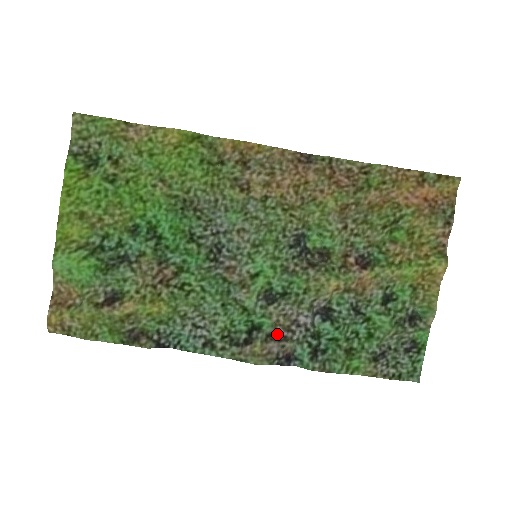
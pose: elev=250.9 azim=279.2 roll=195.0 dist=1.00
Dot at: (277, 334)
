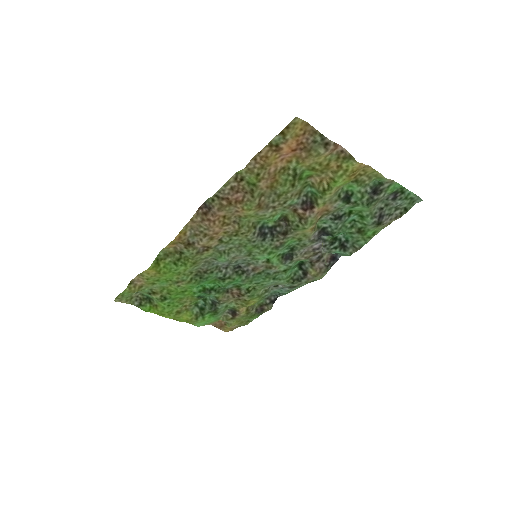
Dot at: (313, 260)
